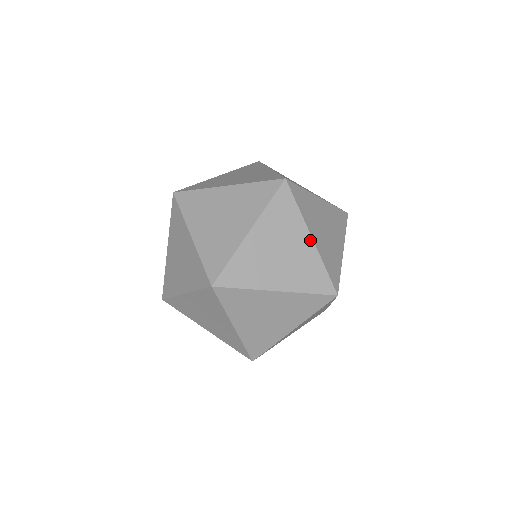
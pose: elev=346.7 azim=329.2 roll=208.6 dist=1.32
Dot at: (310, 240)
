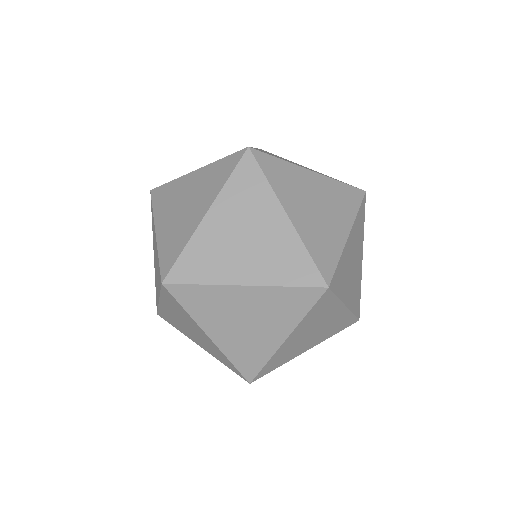
Dot at: (195, 173)
